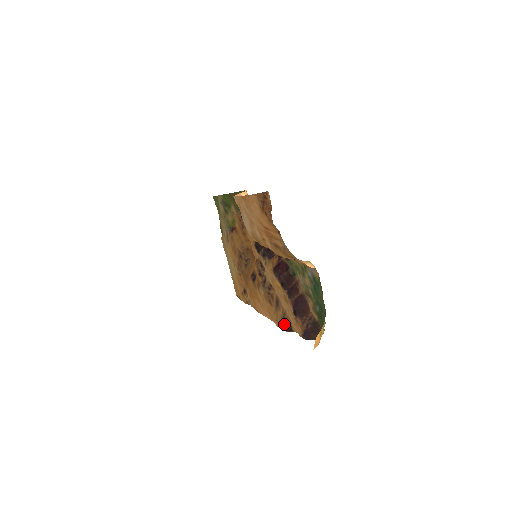
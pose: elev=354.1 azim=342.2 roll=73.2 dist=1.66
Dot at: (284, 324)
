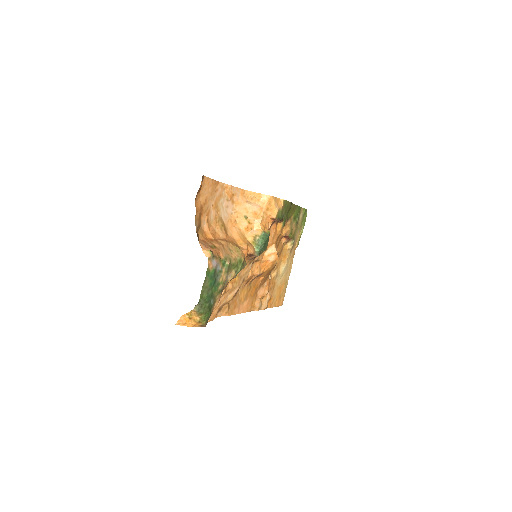
Dot at: (217, 313)
